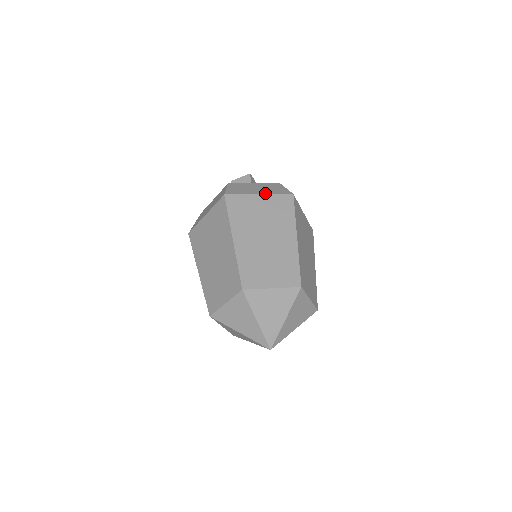
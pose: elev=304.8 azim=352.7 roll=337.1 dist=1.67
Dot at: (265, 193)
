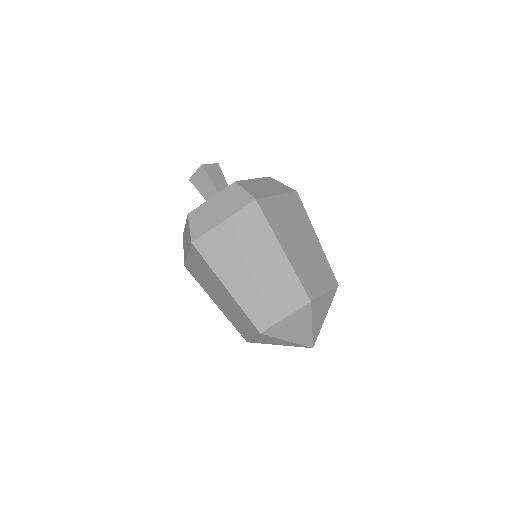
Dot at: (228, 216)
